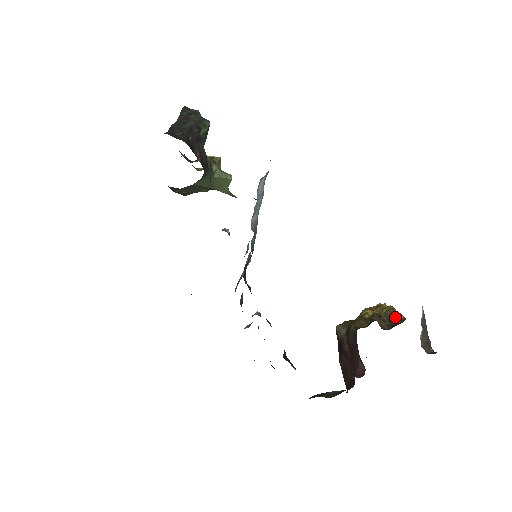
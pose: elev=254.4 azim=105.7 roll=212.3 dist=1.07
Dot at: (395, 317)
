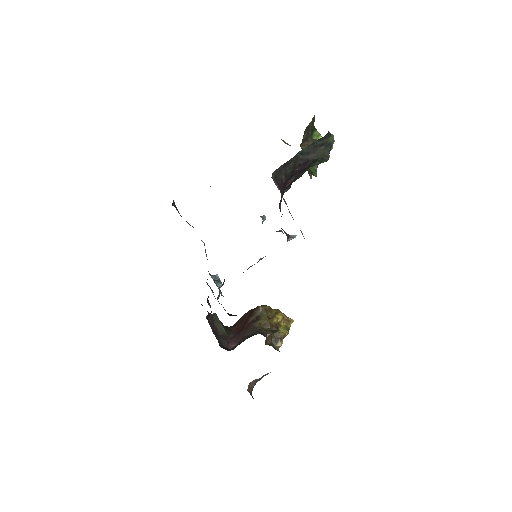
Dot at: (278, 342)
